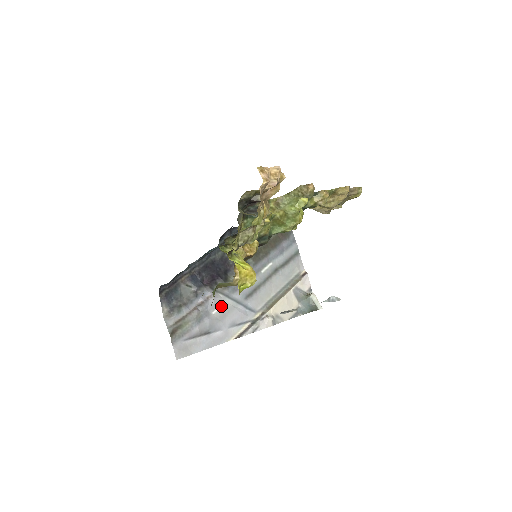
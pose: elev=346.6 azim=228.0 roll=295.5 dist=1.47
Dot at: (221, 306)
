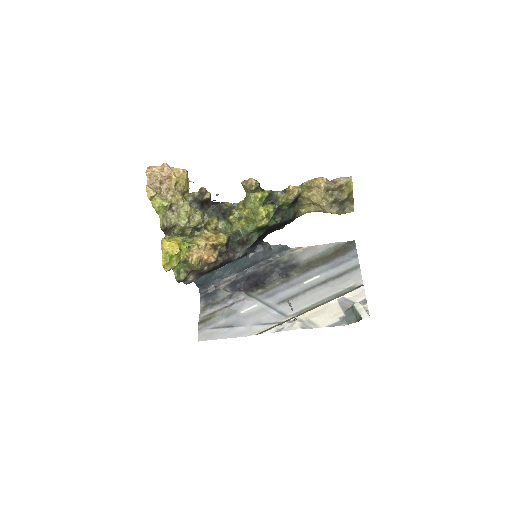
Dot at: (251, 308)
